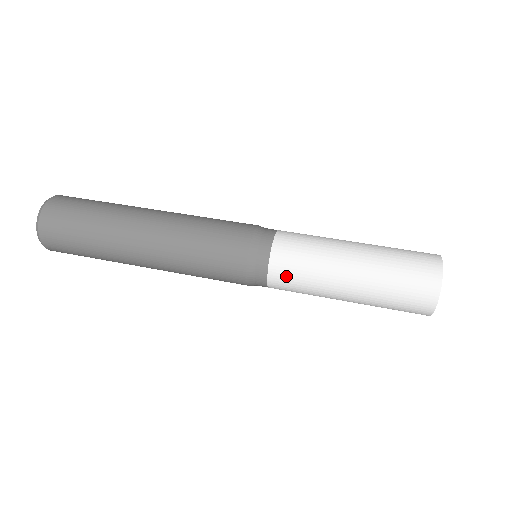
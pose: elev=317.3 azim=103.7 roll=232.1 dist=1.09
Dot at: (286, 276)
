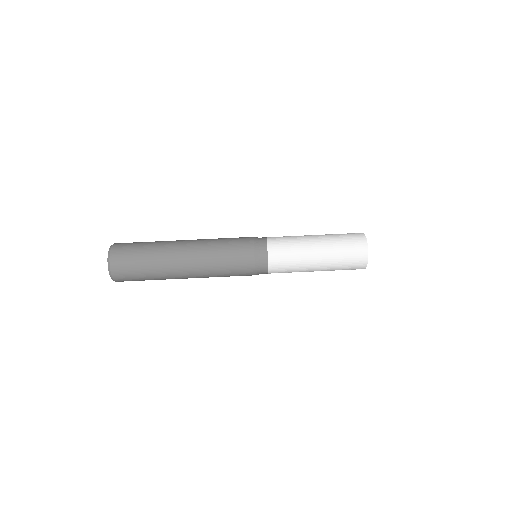
Dot at: (279, 272)
